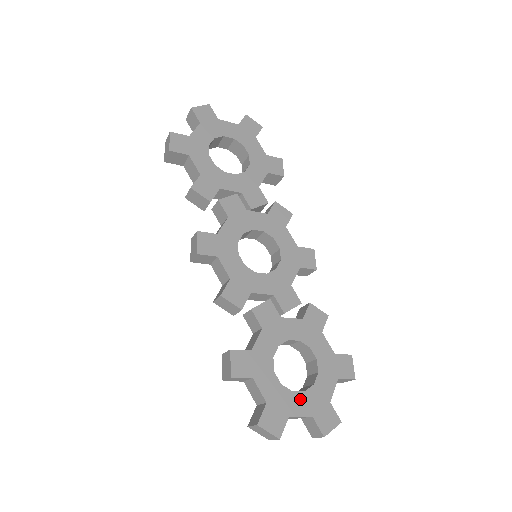
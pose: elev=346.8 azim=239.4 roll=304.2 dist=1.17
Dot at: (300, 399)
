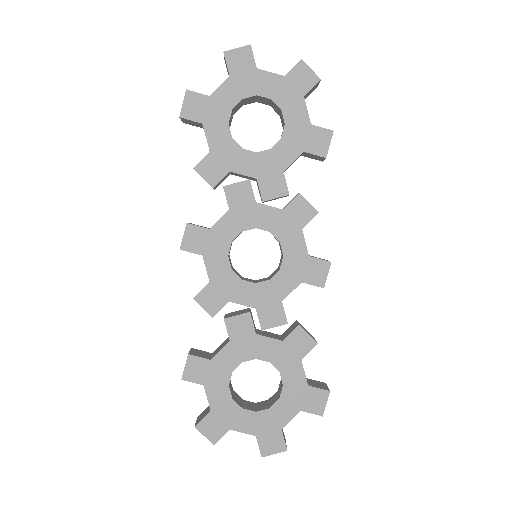
Dot at: (248, 417)
